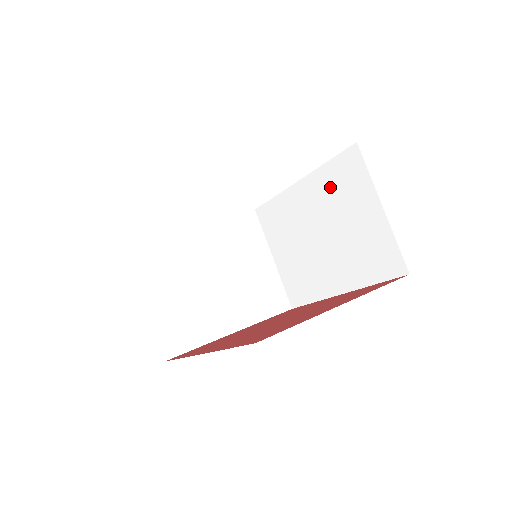
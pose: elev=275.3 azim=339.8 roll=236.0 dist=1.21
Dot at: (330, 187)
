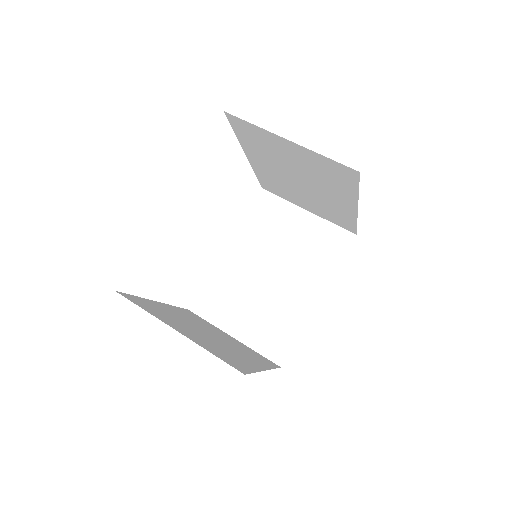
Dot at: (258, 230)
